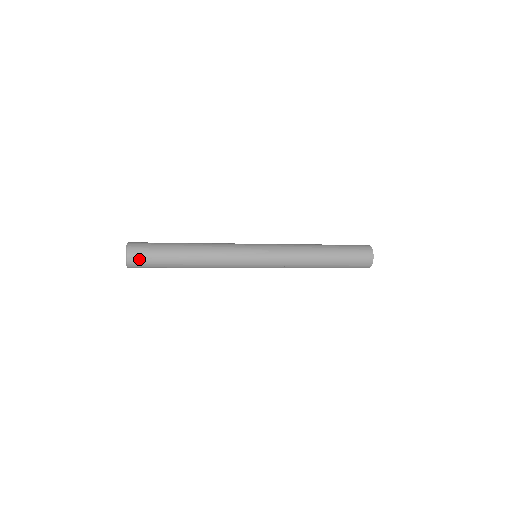
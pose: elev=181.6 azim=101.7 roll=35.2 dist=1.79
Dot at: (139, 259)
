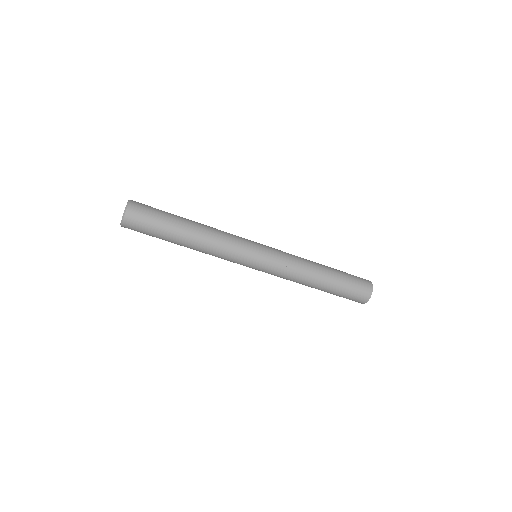
Dot at: (142, 205)
